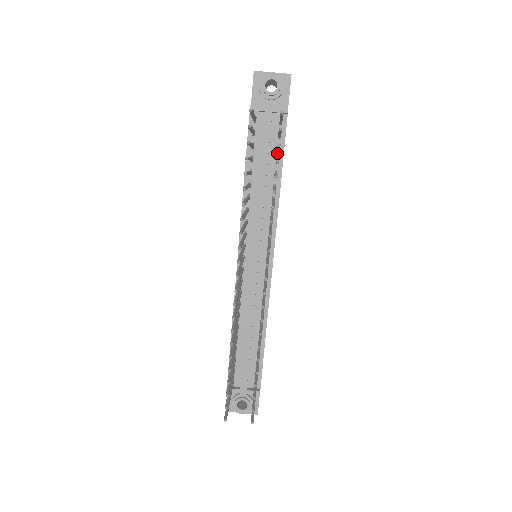
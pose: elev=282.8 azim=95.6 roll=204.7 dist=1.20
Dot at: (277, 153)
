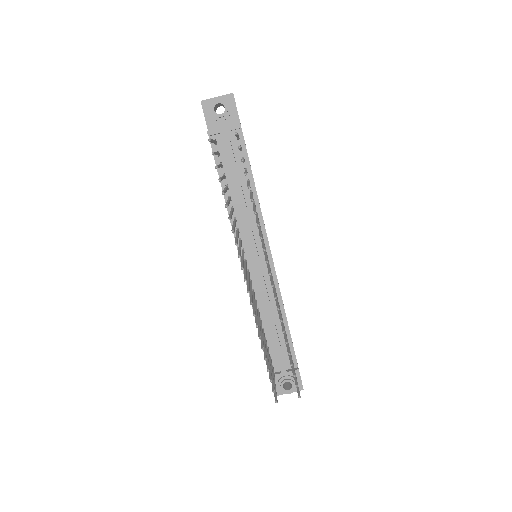
Dot at: (244, 164)
